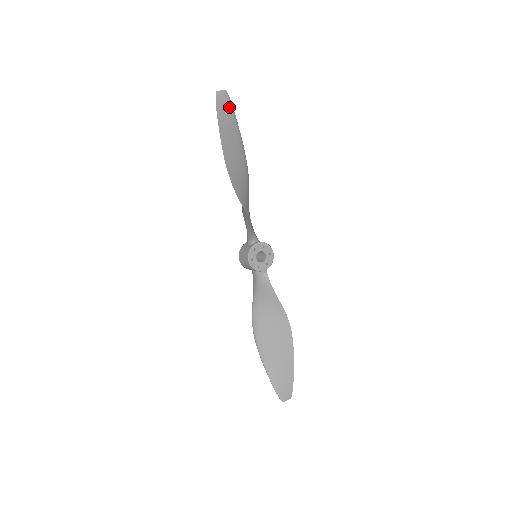
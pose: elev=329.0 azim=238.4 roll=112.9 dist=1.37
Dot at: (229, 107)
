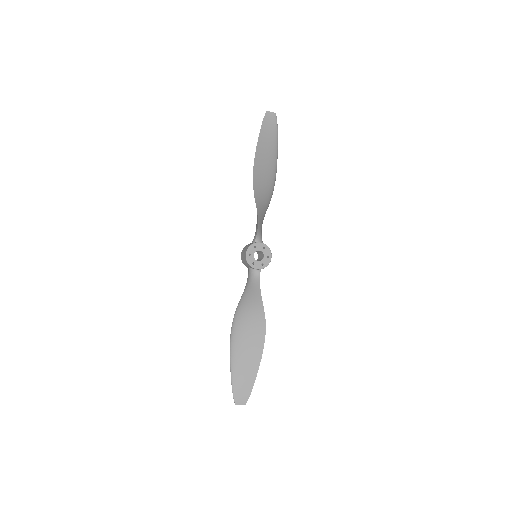
Dot at: (274, 127)
